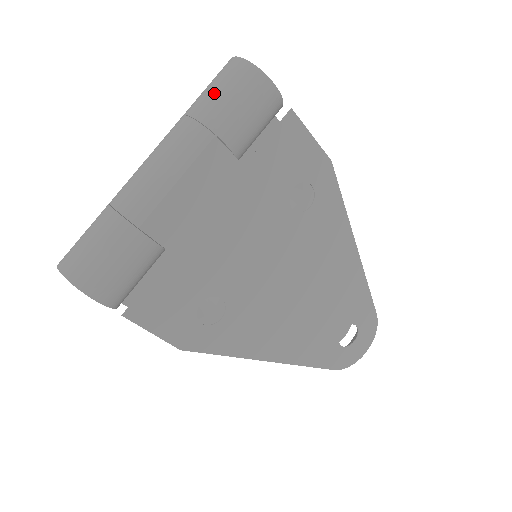
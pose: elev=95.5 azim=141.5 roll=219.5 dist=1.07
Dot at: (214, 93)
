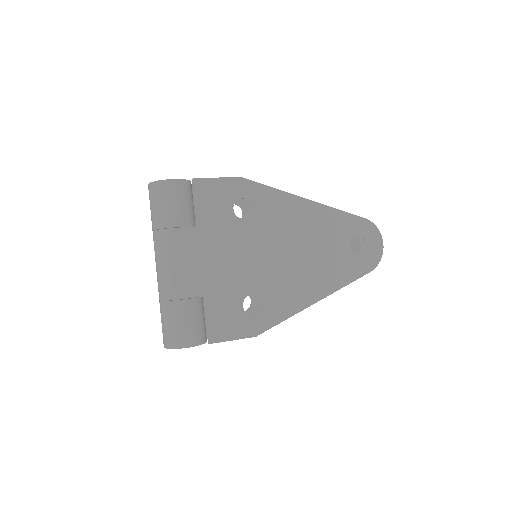
Dot at: (153, 210)
